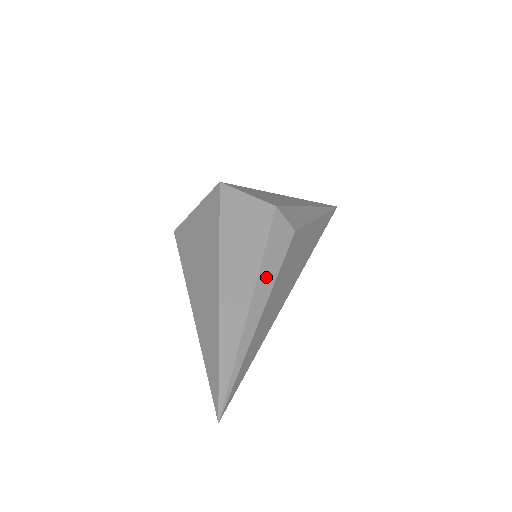
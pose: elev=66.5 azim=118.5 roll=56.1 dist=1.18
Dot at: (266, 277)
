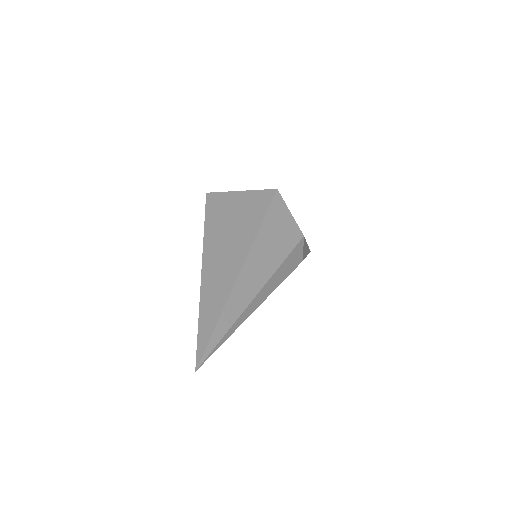
Dot at: (272, 283)
